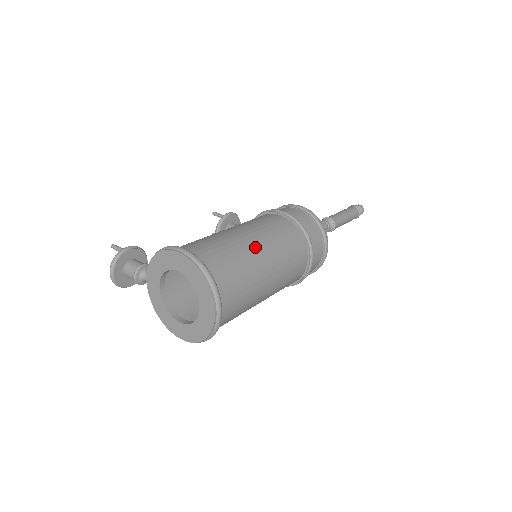
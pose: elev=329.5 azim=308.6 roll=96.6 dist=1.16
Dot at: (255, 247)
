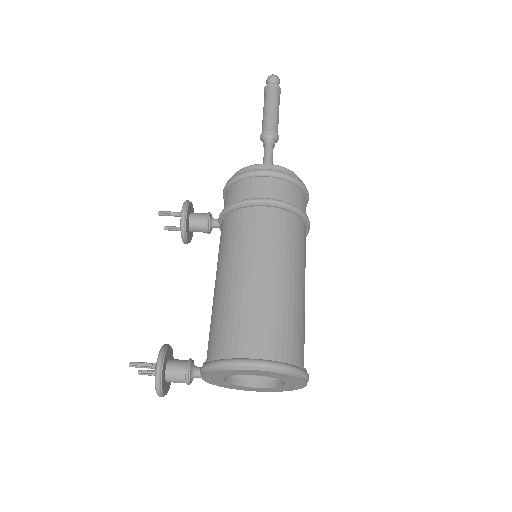
Dot at: (287, 285)
